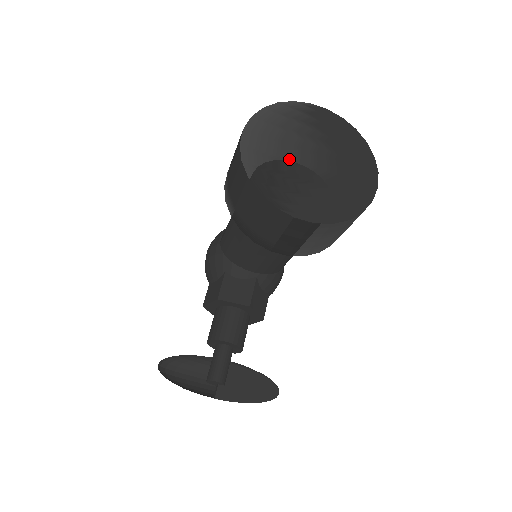
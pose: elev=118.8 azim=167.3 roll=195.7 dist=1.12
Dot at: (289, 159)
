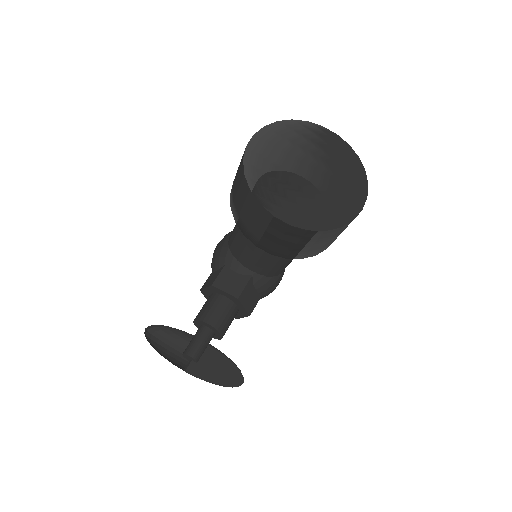
Dot at: (286, 168)
